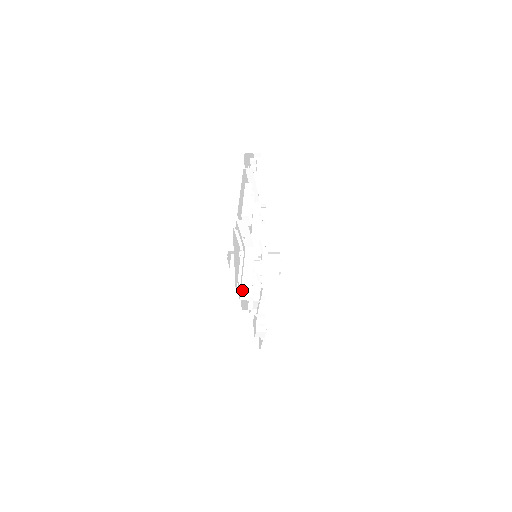
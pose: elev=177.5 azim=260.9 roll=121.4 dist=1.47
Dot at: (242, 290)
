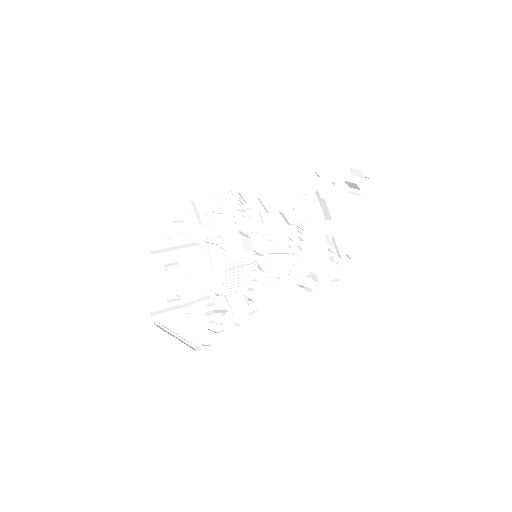
Dot at: (199, 337)
